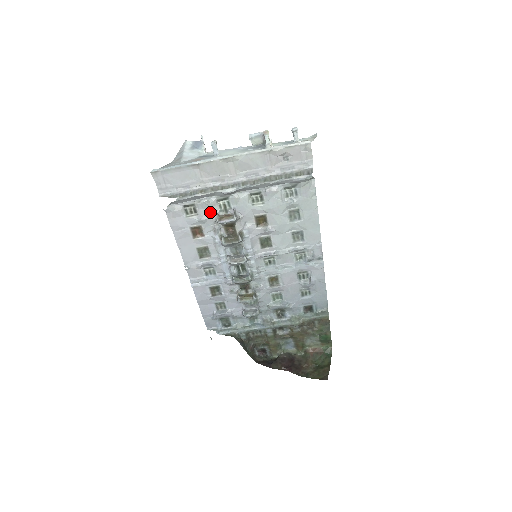
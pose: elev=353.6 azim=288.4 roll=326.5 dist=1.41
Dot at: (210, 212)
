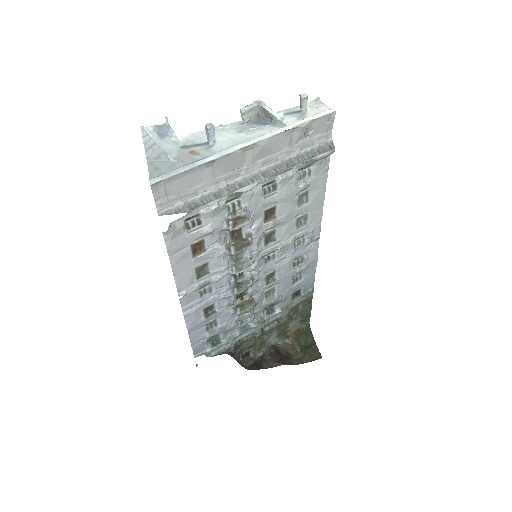
Dot at: (218, 219)
